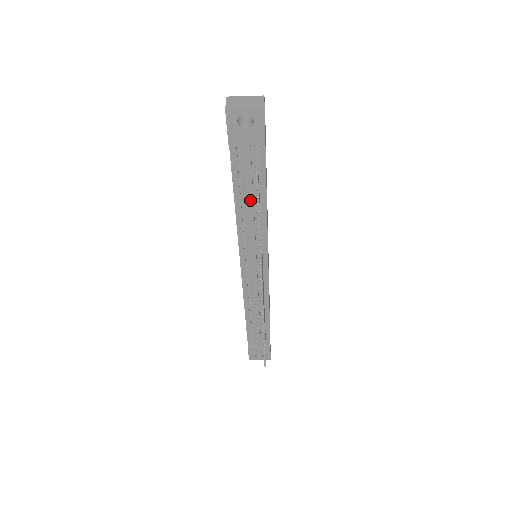
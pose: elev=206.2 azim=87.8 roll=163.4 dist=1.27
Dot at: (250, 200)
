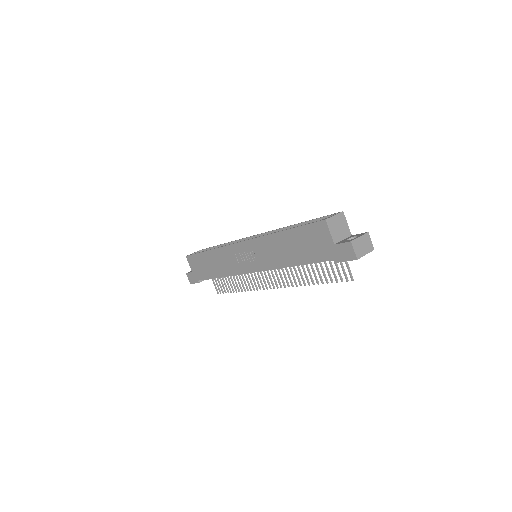
Dot at: occluded
